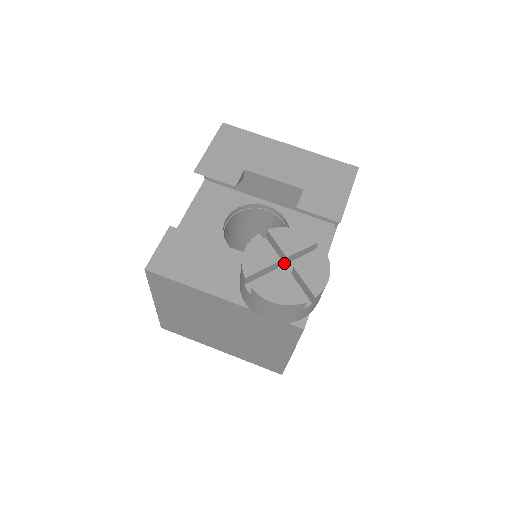
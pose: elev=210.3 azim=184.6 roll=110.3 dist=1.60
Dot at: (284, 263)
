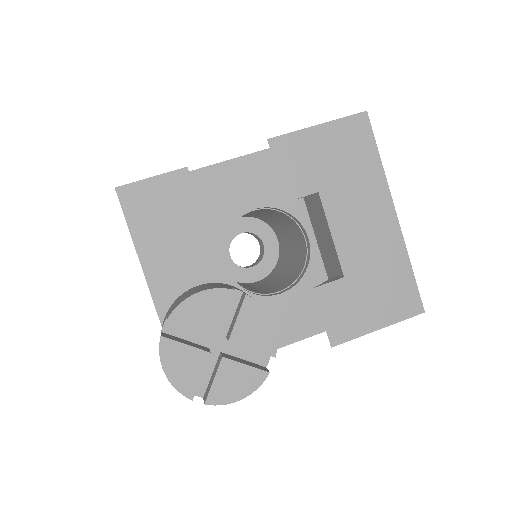
Dot at: (227, 335)
